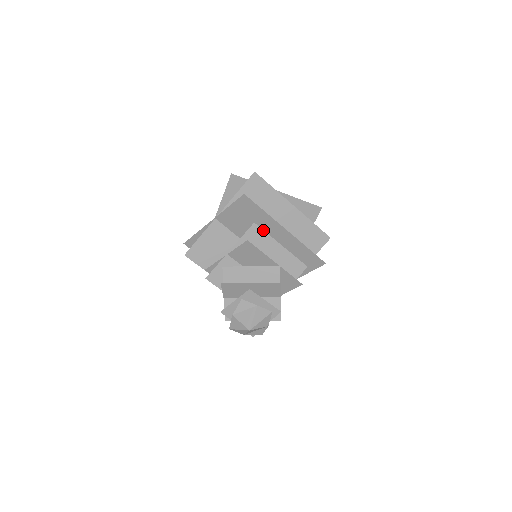
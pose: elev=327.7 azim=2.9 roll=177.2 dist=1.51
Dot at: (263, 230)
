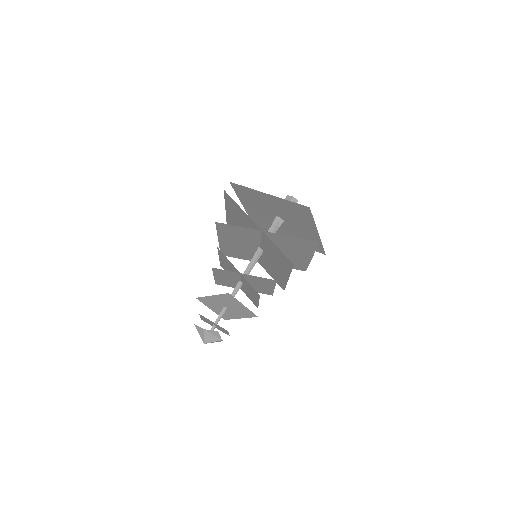
Dot at: occluded
